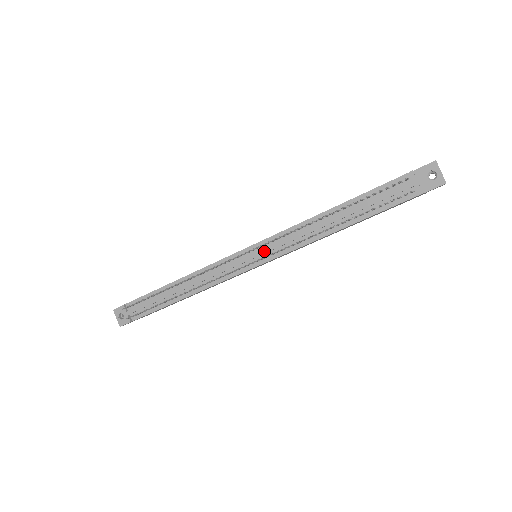
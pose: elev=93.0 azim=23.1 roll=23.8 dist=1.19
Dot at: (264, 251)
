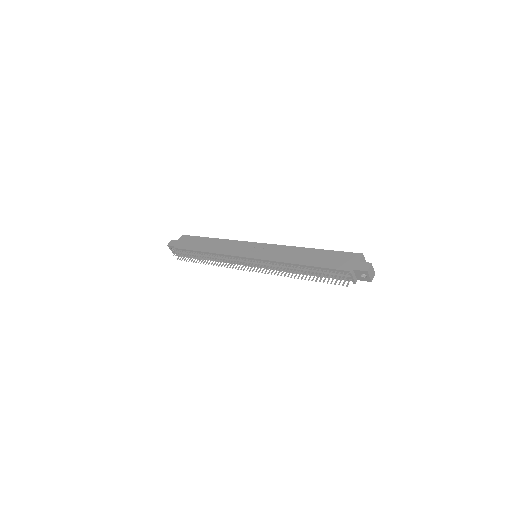
Dot at: occluded
